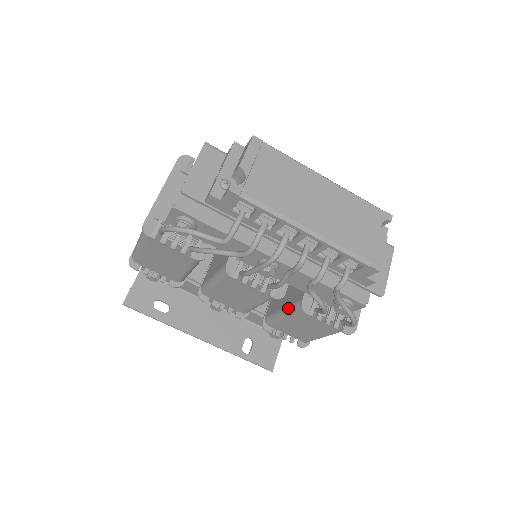
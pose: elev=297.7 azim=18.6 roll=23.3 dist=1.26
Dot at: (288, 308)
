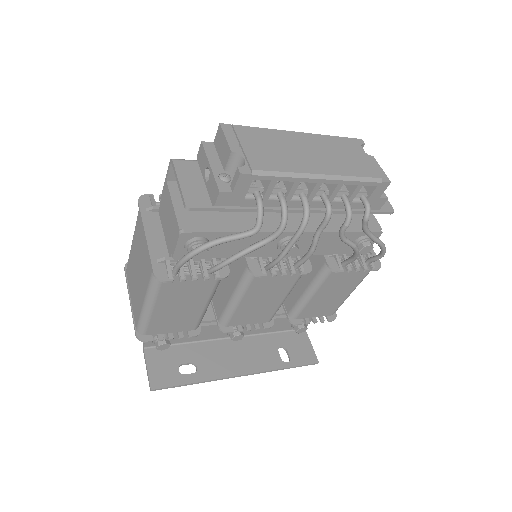
Dot at: (313, 283)
